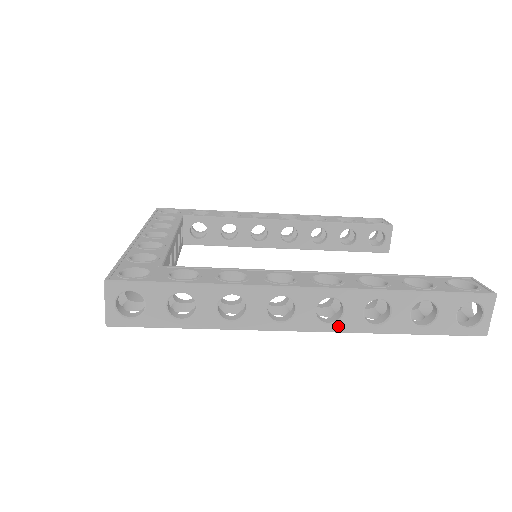
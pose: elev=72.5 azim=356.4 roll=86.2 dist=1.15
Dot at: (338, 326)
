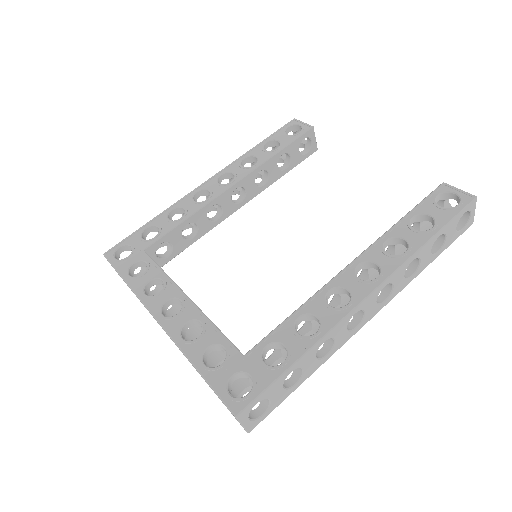
Dot at: (391, 297)
